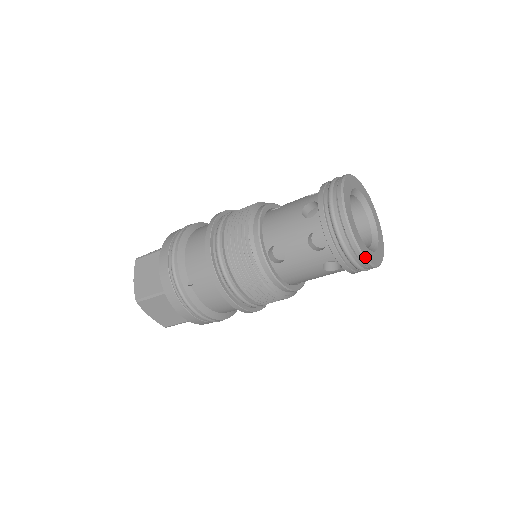
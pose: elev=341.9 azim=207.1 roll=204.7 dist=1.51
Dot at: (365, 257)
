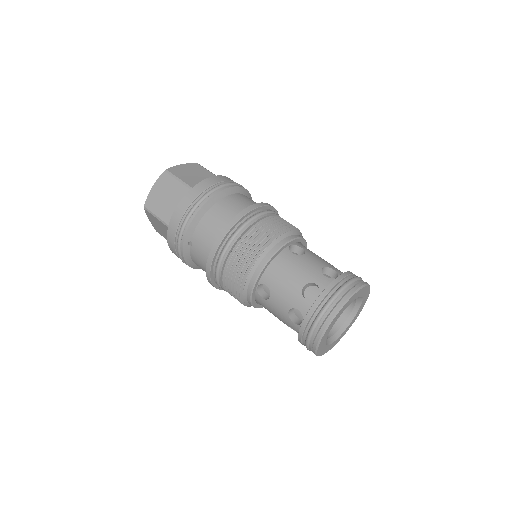
Dot at: (317, 354)
